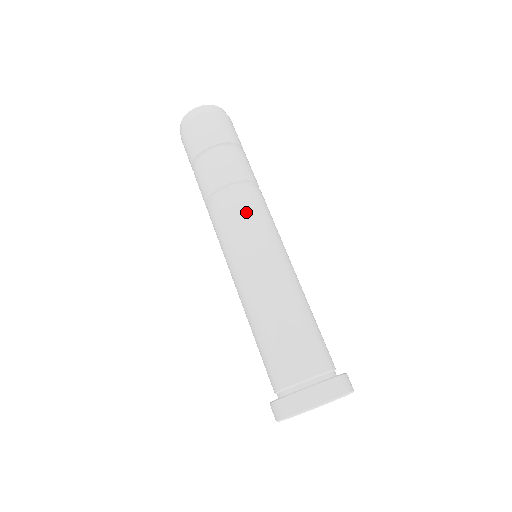
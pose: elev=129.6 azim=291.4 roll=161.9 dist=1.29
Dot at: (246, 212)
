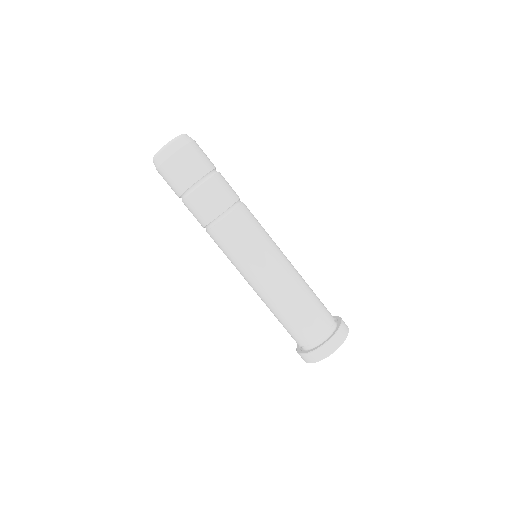
Dot at: (244, 234)
